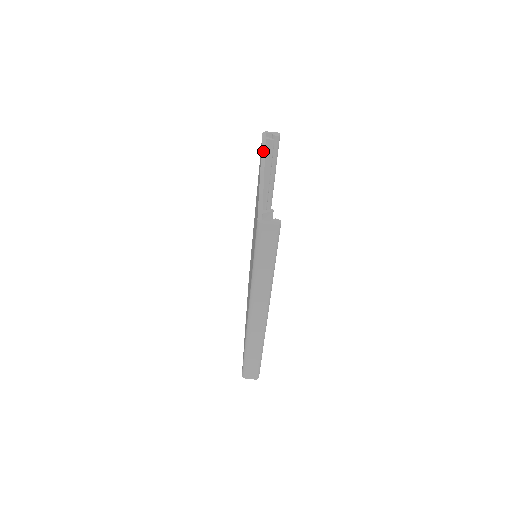
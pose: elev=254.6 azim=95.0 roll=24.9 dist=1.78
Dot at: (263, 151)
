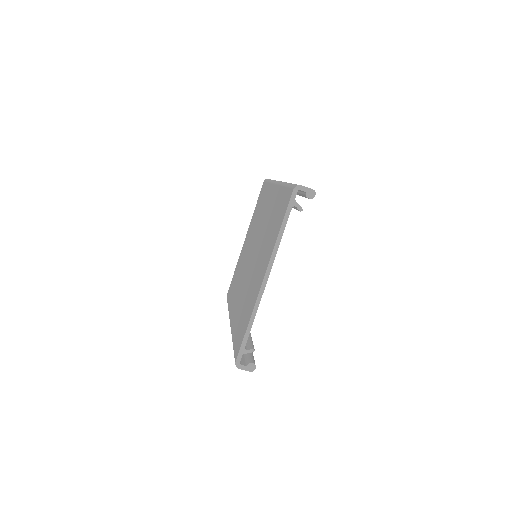
Dot at: (279, 238)
